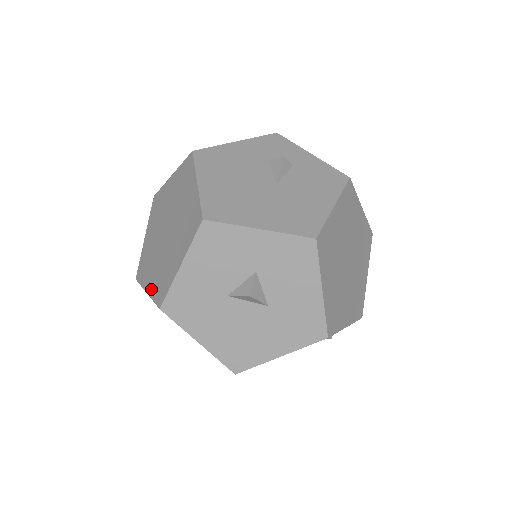
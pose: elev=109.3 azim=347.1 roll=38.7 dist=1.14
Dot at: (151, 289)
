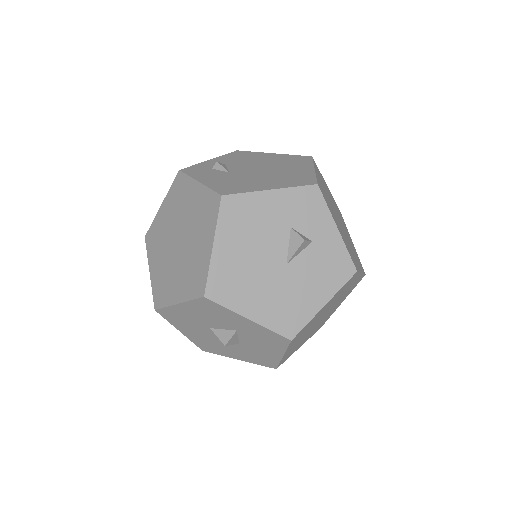
Dot at: (153, 277)
